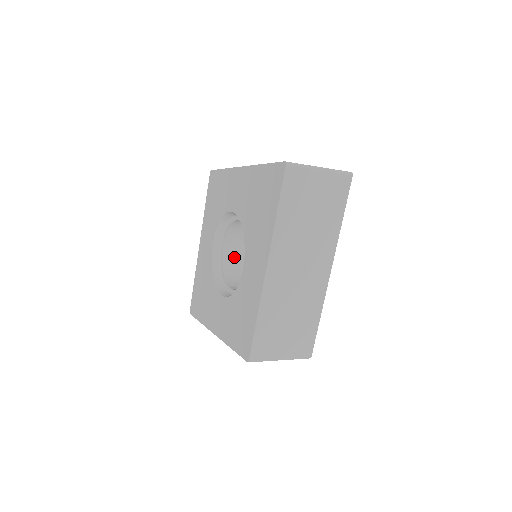
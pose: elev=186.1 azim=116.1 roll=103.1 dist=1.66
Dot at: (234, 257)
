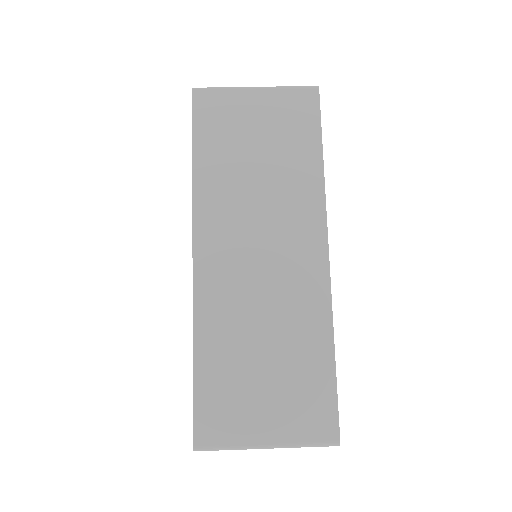
Dot at: occluded
